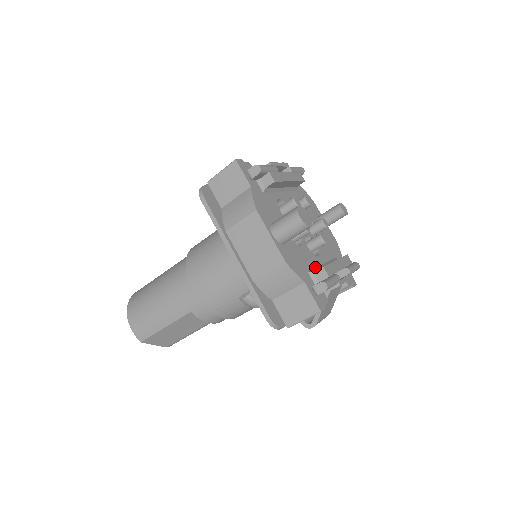
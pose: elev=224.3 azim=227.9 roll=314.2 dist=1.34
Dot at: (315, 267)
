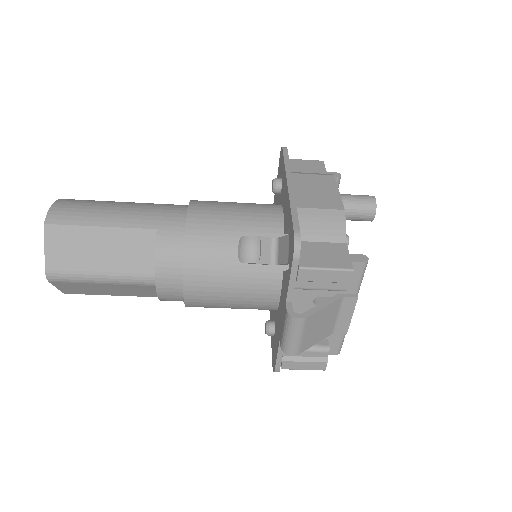
Dot at: occluded
